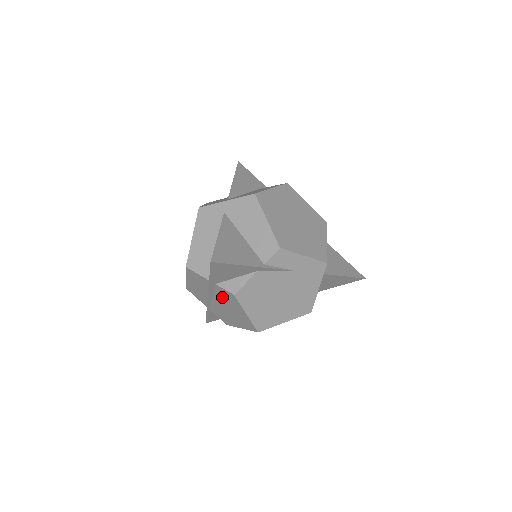
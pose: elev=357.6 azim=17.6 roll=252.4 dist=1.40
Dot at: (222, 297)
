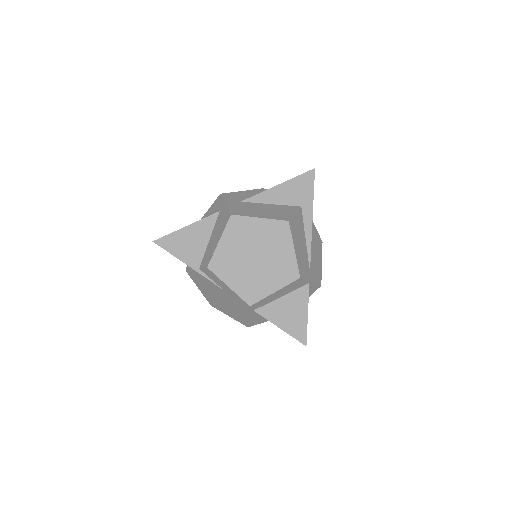
Dot at: occluded
